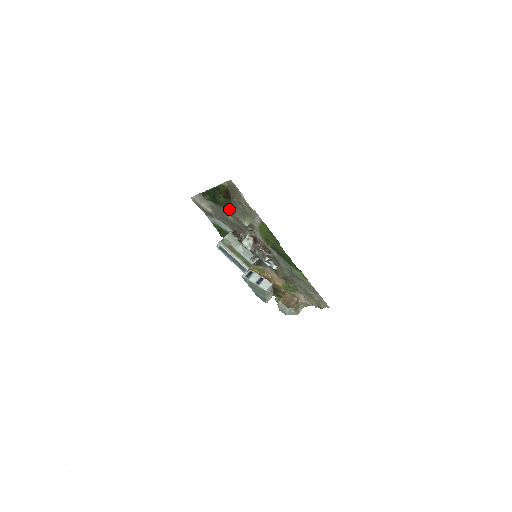
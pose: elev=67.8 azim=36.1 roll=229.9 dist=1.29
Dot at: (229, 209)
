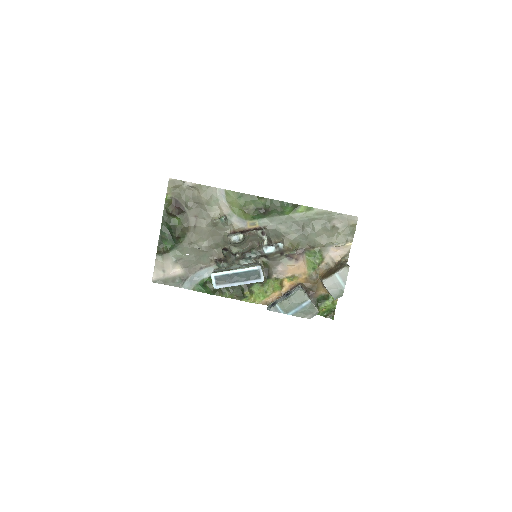
Dot at: (192, 229)
